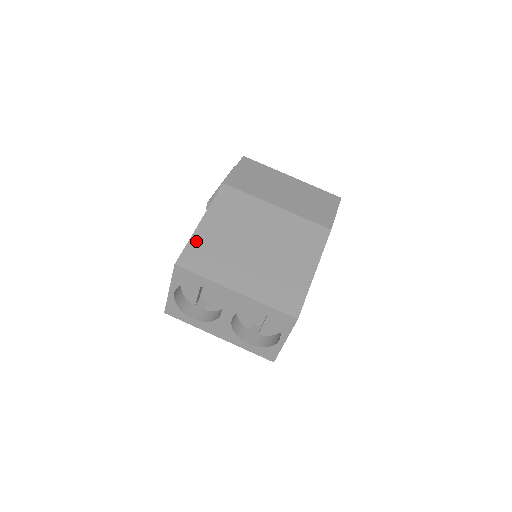
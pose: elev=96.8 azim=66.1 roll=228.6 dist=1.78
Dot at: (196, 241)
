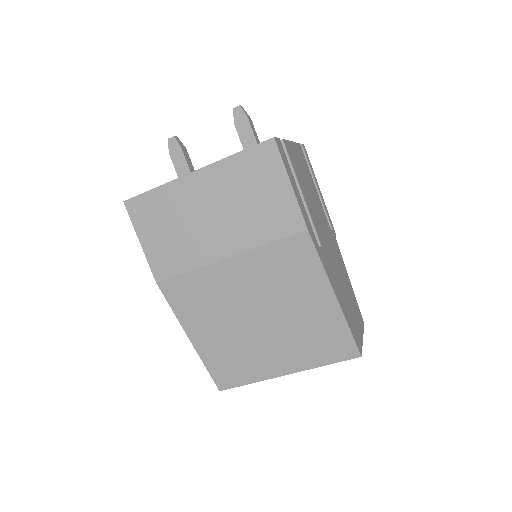
Dot at: (209, 361)
